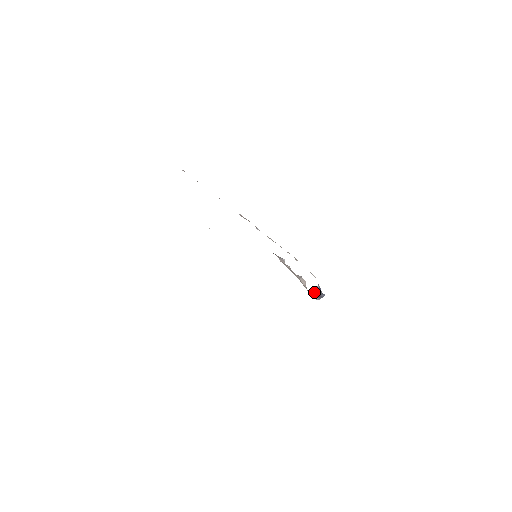
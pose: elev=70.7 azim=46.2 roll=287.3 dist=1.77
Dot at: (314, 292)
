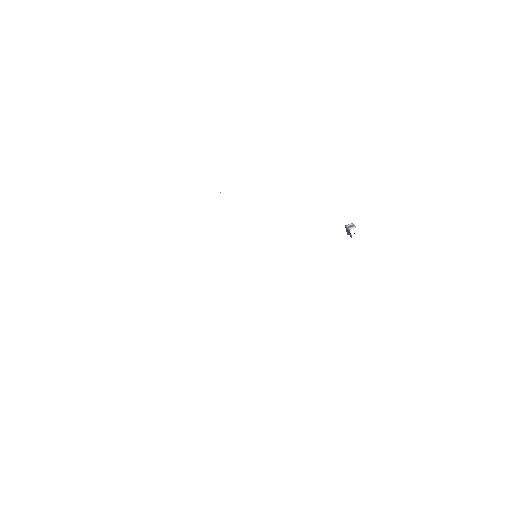
Dot at: (347, 231)
